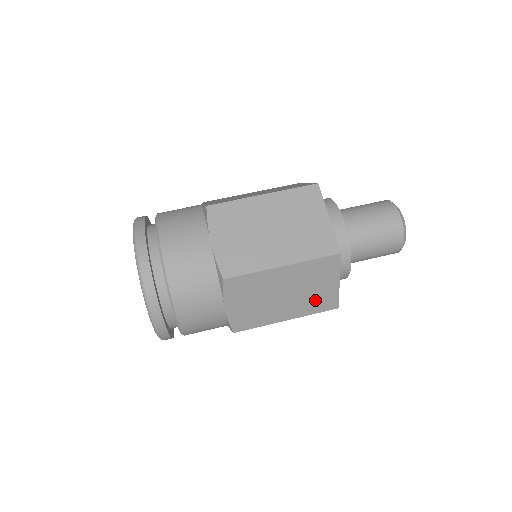
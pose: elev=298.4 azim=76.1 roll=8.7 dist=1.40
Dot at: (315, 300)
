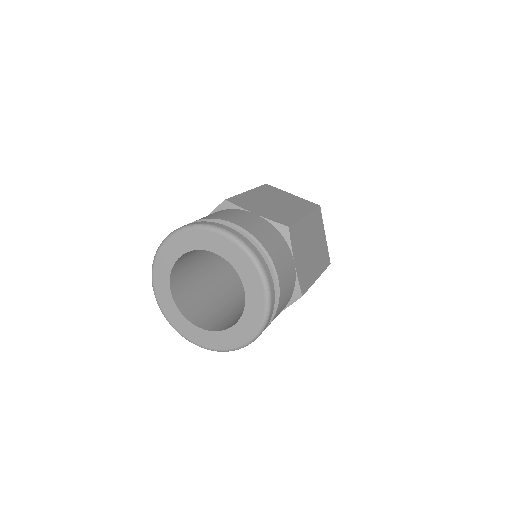
Dot at: (322, 254)
